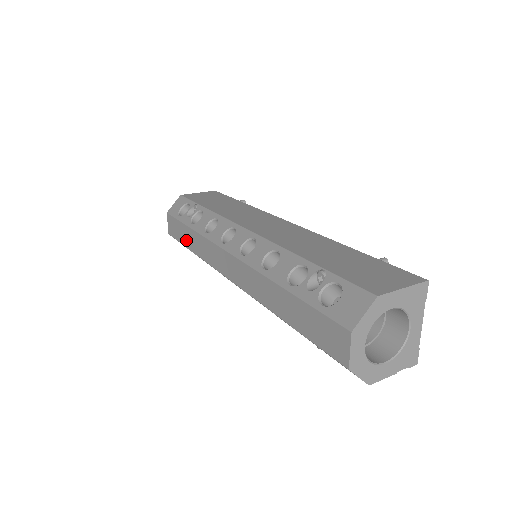
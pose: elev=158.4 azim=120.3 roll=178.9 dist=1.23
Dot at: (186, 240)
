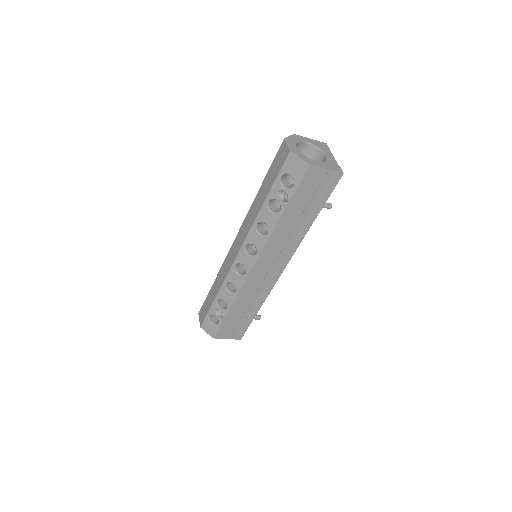
Dot at: (211, 298)
